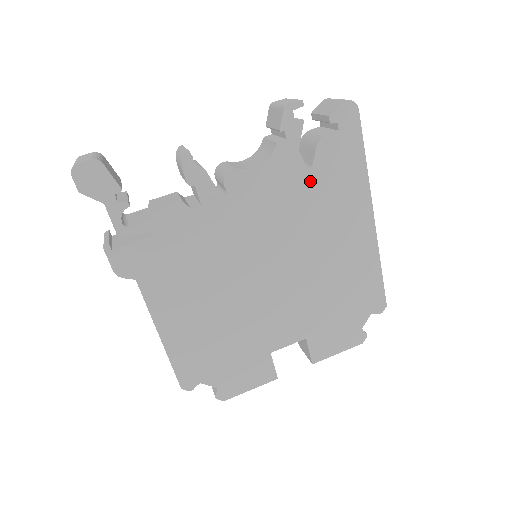
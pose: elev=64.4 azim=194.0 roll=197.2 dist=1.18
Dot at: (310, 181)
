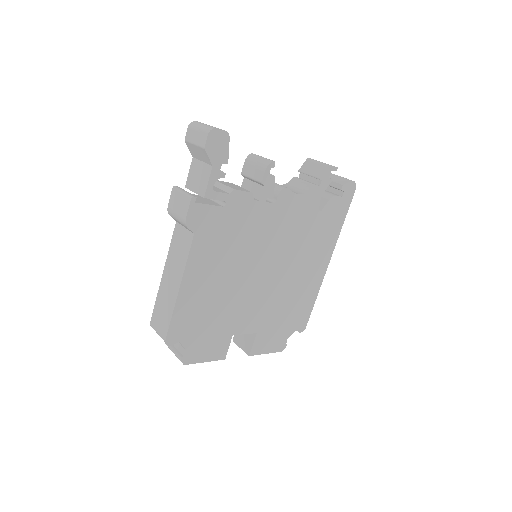
Dot at: (316, 220)
